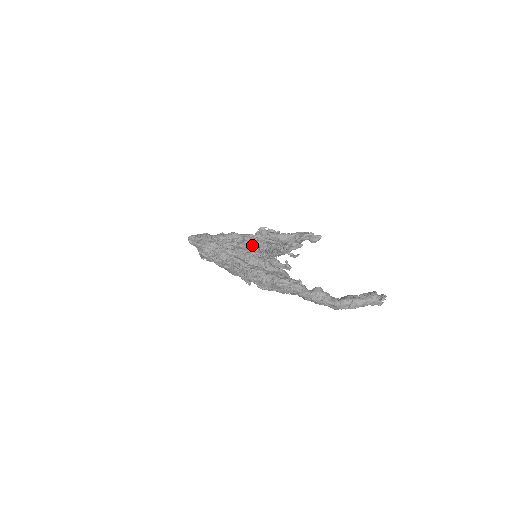
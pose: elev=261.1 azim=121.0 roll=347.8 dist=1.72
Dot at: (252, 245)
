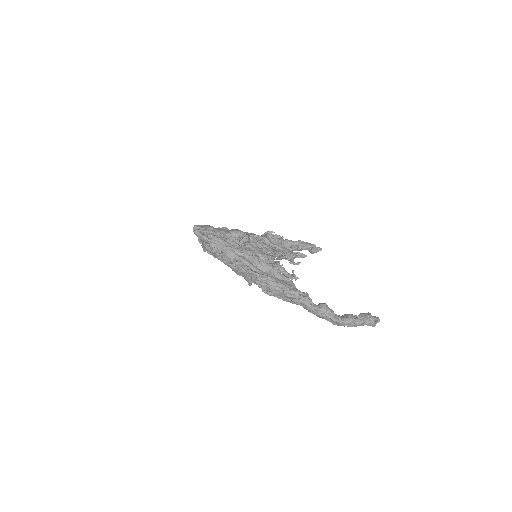
Dot at: (259, 248)
